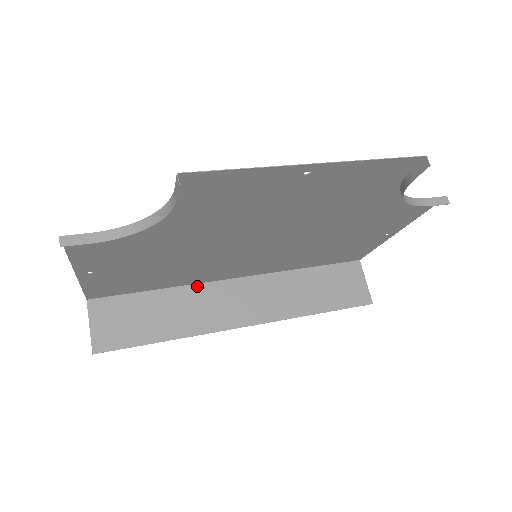
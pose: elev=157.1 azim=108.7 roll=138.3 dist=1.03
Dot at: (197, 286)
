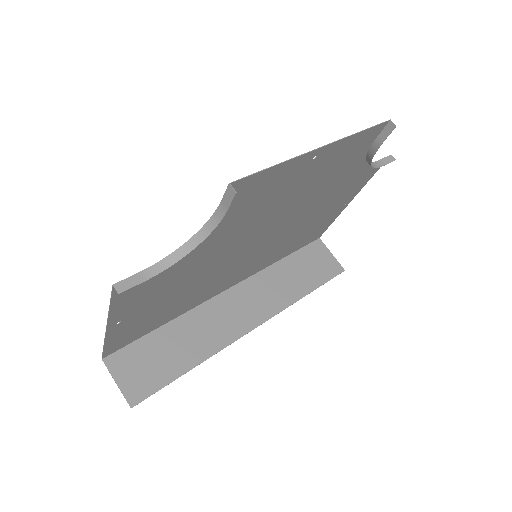
Dot at: (198, 308)
